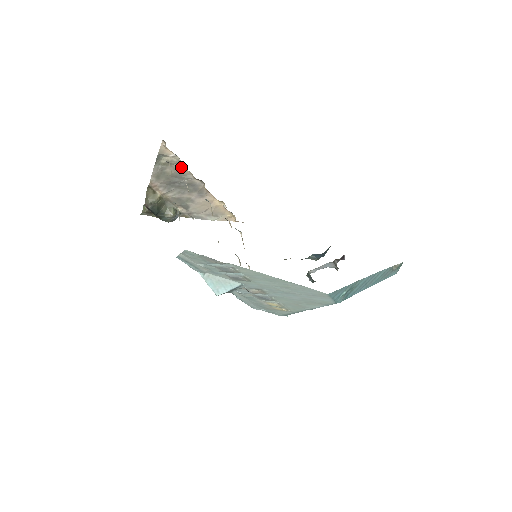
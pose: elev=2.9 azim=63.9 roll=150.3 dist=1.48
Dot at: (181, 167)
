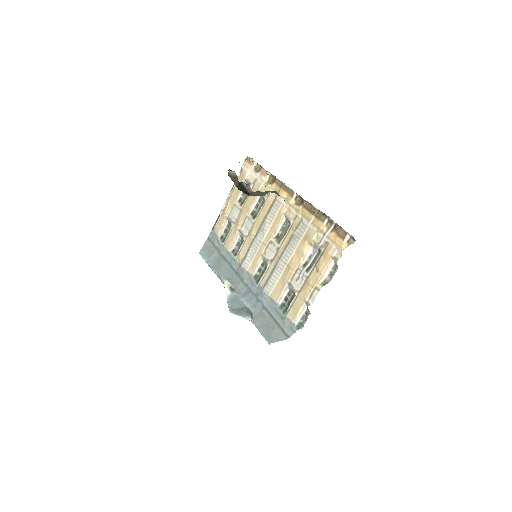
Dot at: (318, 210)
